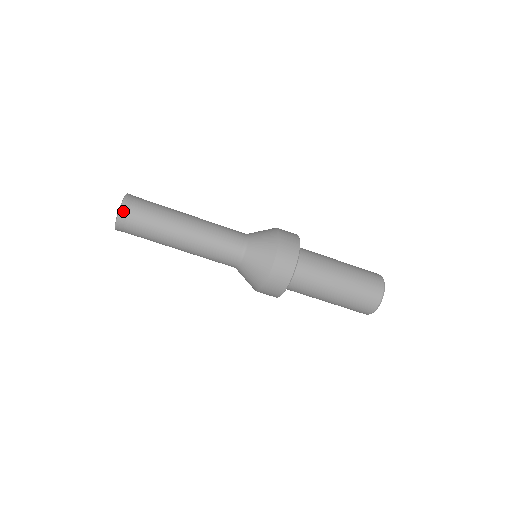
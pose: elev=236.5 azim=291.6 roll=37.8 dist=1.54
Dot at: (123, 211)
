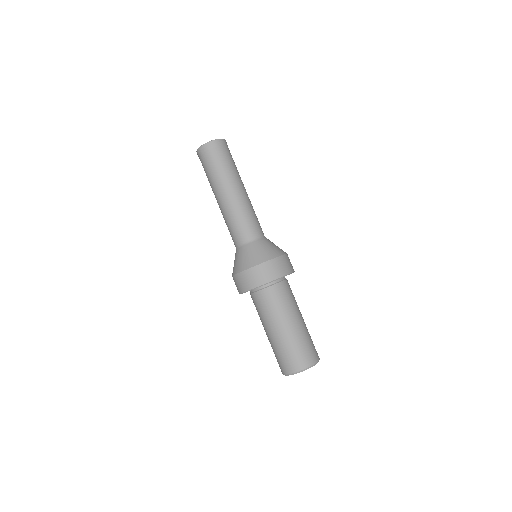
Dot at: (222, 141)
